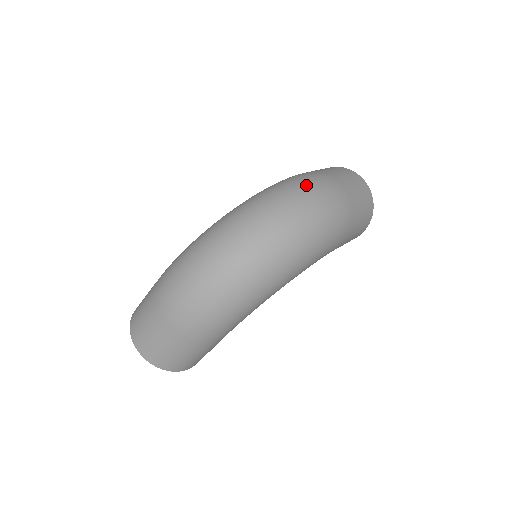
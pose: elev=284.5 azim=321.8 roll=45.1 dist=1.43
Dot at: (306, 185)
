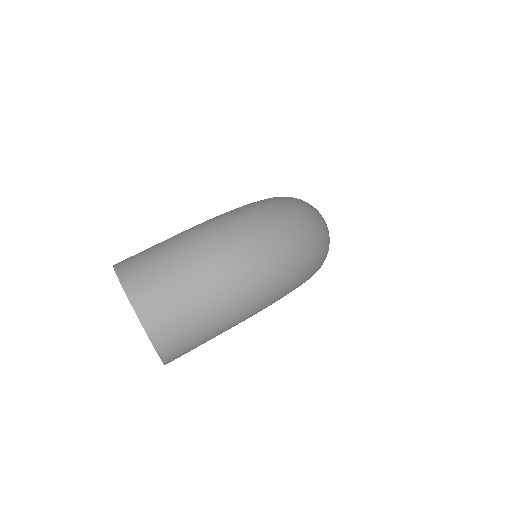
Dot at: occluded
